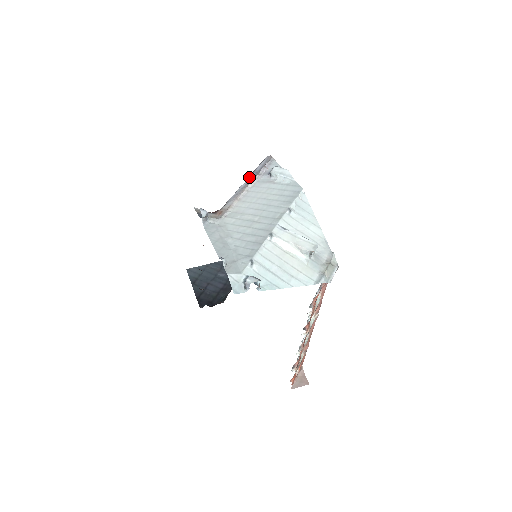
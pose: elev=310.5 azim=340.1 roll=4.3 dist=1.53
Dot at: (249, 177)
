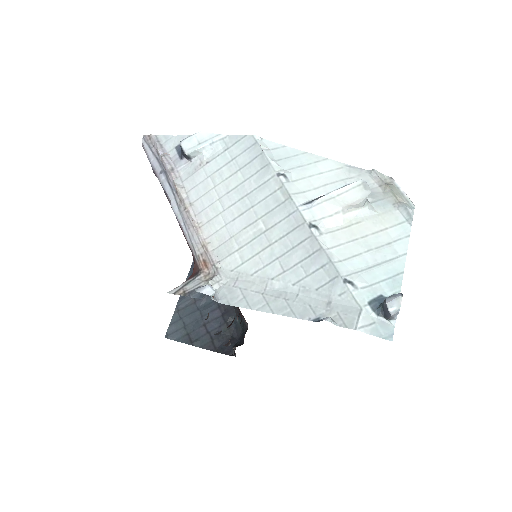
Dot at: (163, 186)
